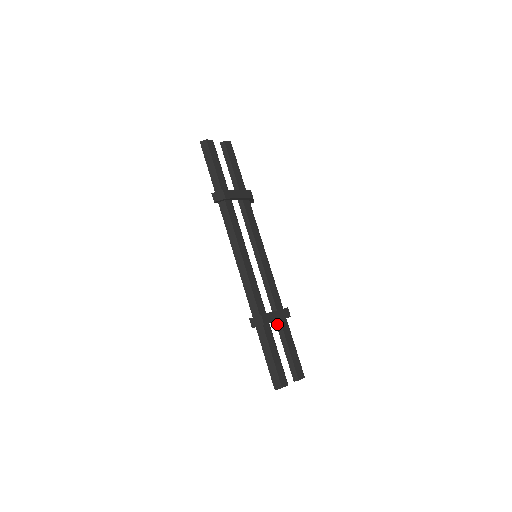
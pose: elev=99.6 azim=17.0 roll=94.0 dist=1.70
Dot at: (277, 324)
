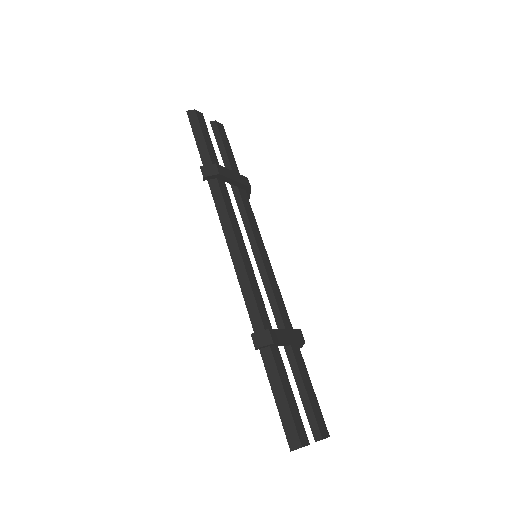
Dot at: (287, 351)
